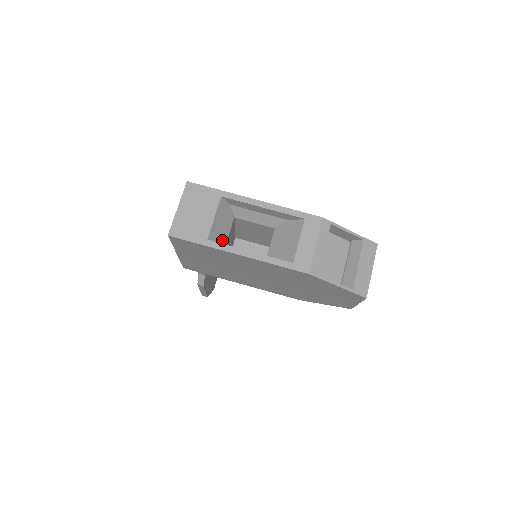
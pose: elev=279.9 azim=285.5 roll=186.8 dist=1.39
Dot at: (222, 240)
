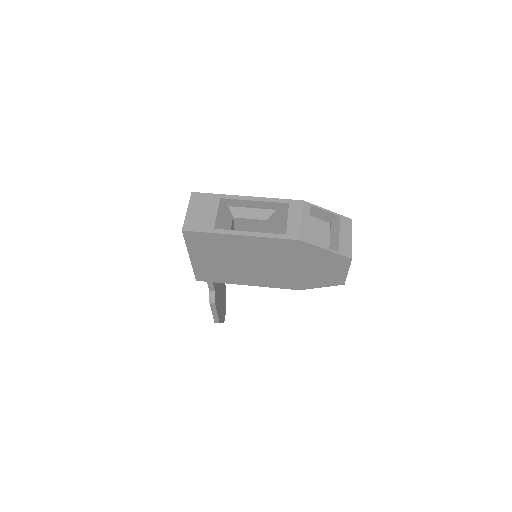
Dot at: occluded
